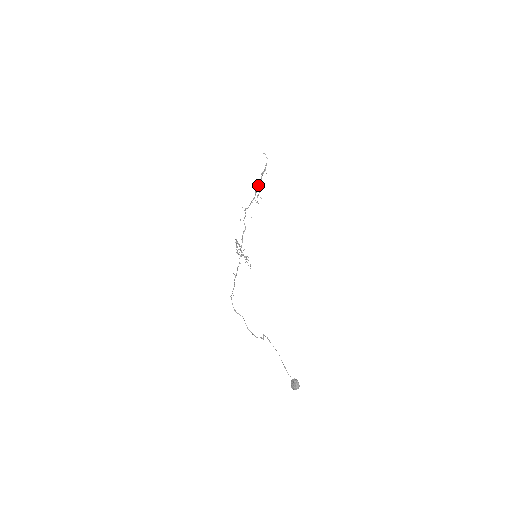
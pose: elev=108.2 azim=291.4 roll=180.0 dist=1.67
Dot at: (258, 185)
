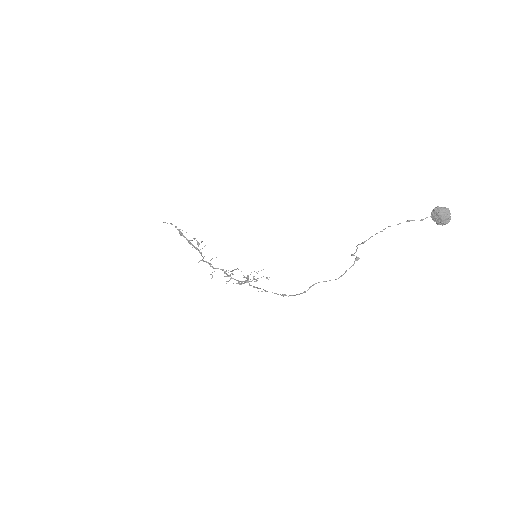
Dot at: (189, 243)
